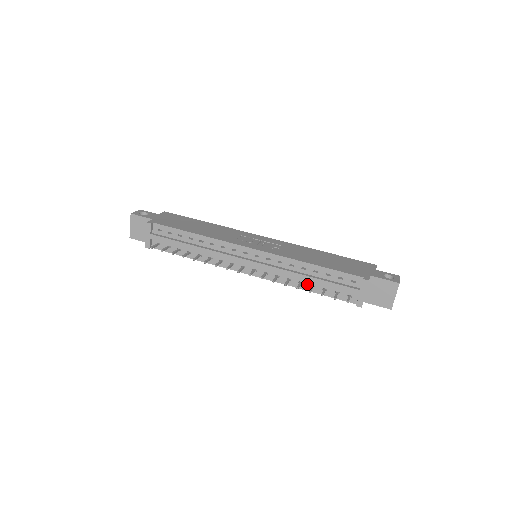
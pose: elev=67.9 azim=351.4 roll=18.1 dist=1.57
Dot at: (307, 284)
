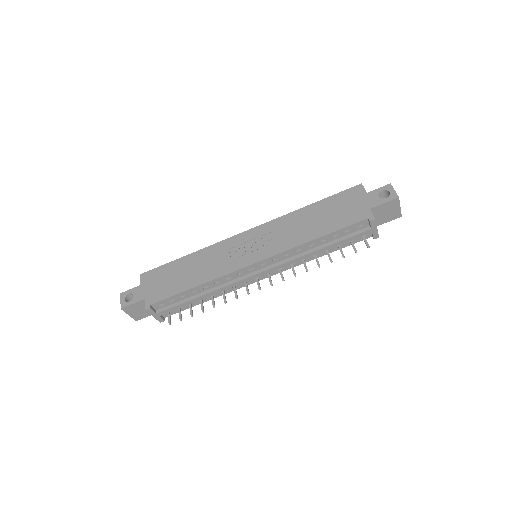
Dot at: (321, 252)
